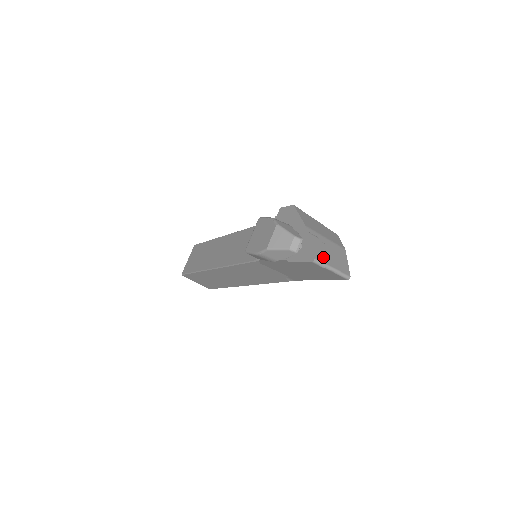
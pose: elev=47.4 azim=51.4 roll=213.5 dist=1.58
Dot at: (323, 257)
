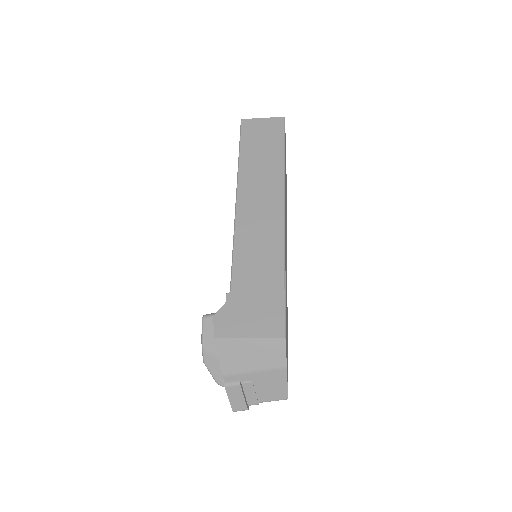
Dot at: (244, 404)
